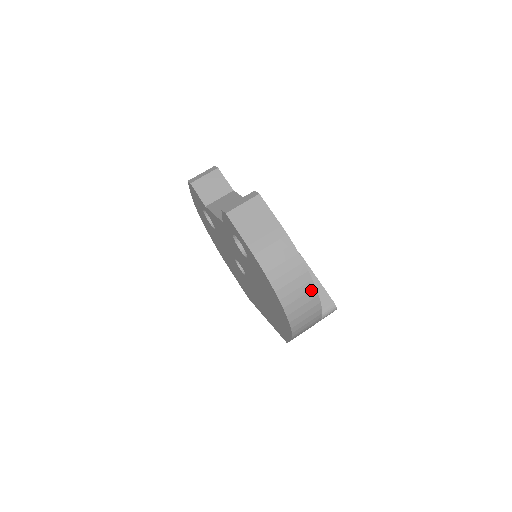
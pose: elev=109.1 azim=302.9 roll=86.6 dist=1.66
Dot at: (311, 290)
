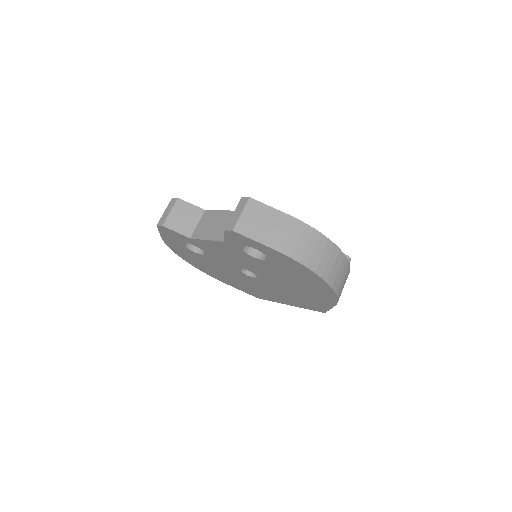
Dot at: (338, 254)
